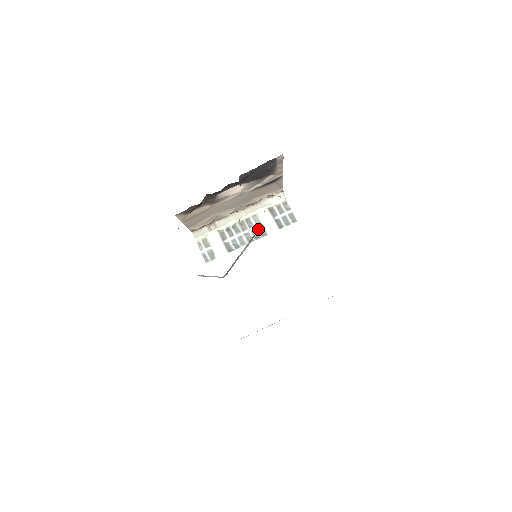
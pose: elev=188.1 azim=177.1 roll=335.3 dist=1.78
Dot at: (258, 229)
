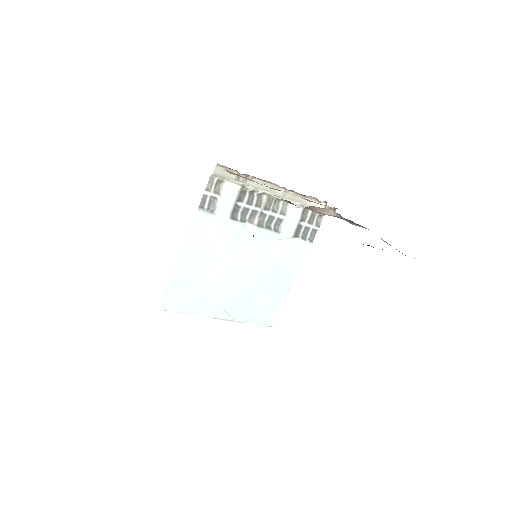
Dot at: (277, 219)
